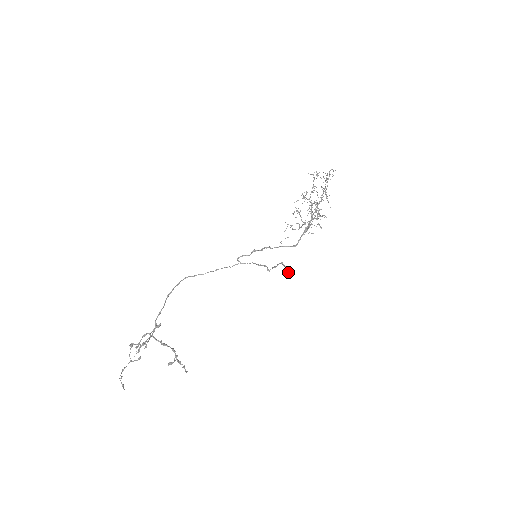
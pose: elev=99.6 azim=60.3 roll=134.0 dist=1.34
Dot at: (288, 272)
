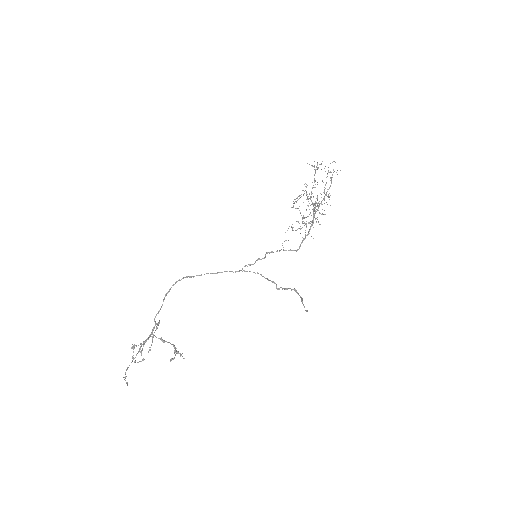
Dot at: (307, 310)
